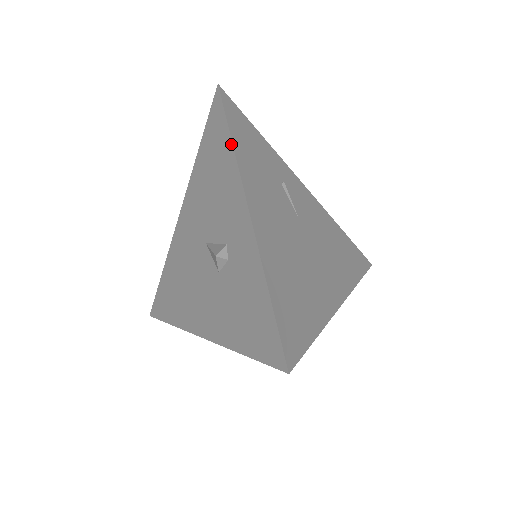
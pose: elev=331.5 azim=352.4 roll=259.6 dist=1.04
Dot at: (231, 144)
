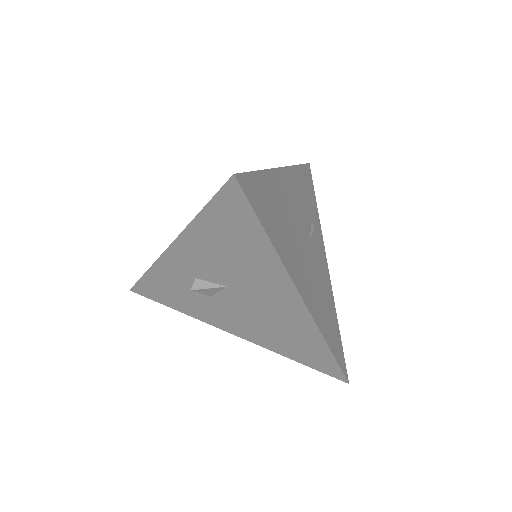
Dot at: (296, 166)
